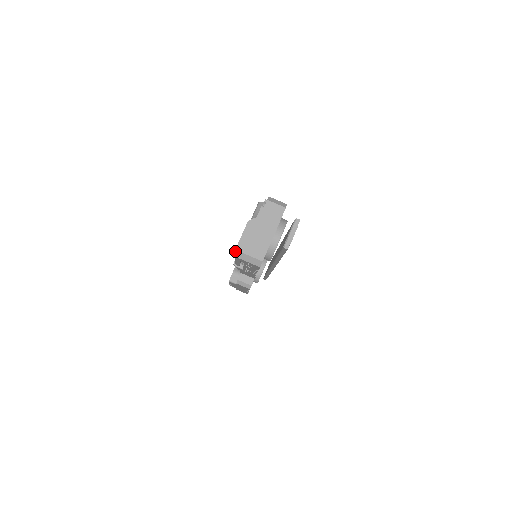
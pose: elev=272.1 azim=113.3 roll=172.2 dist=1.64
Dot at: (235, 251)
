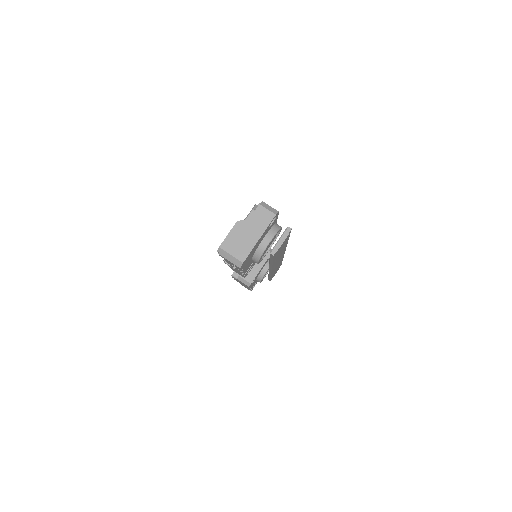
Dot at: (219, 248)
